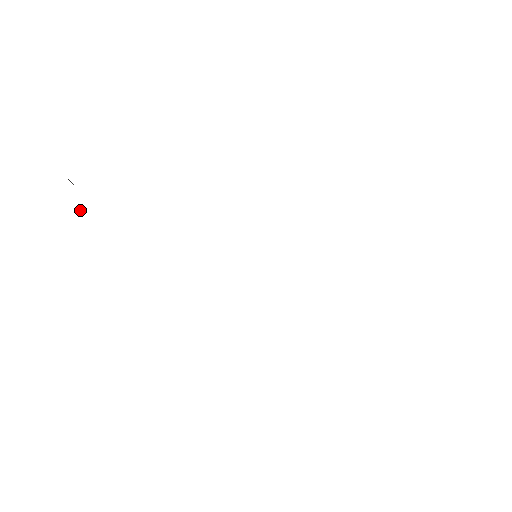
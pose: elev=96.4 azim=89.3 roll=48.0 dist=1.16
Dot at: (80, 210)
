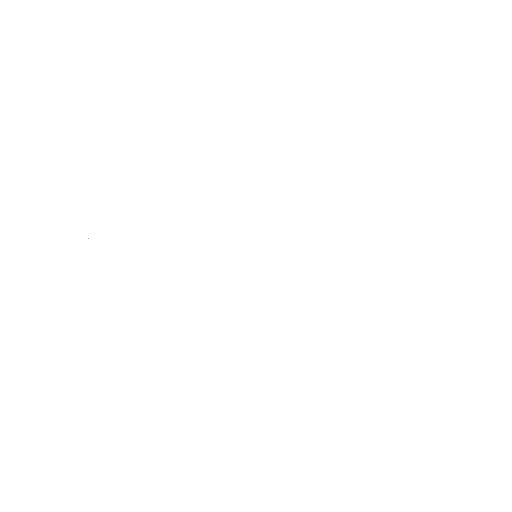
Dot at: occluded
